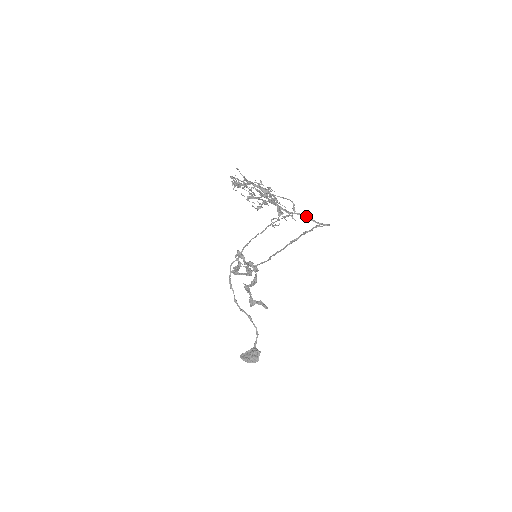
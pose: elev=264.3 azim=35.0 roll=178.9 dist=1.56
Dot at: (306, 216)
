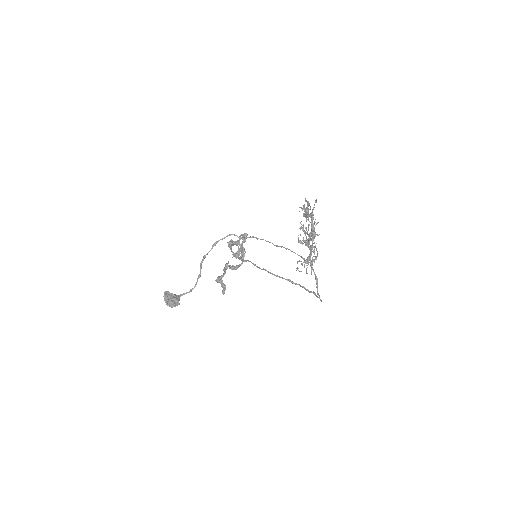
Dot at: (317, 281)
